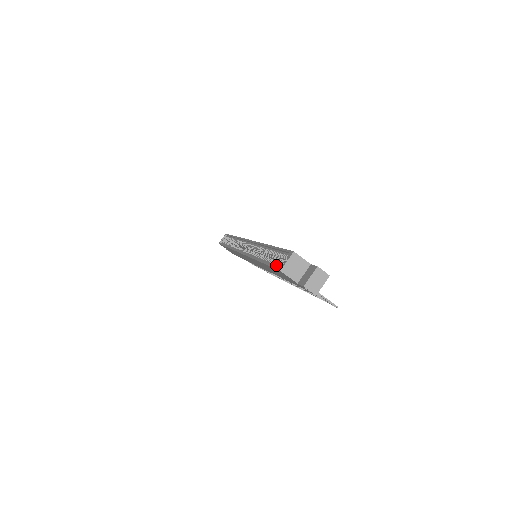
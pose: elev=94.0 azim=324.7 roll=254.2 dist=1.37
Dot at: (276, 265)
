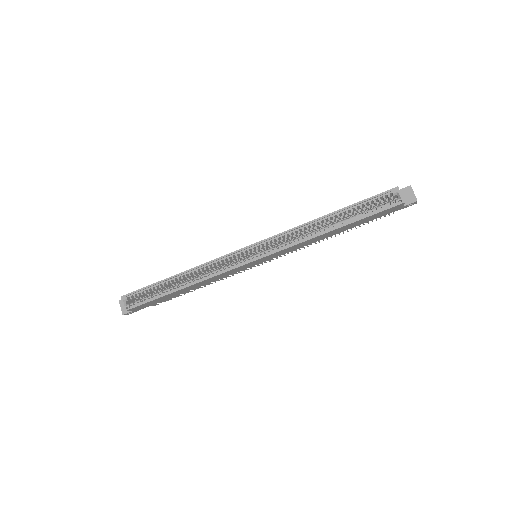
Dot at: (381, 209)
